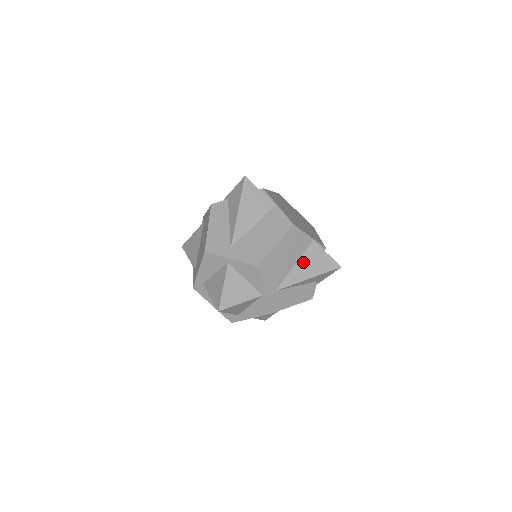
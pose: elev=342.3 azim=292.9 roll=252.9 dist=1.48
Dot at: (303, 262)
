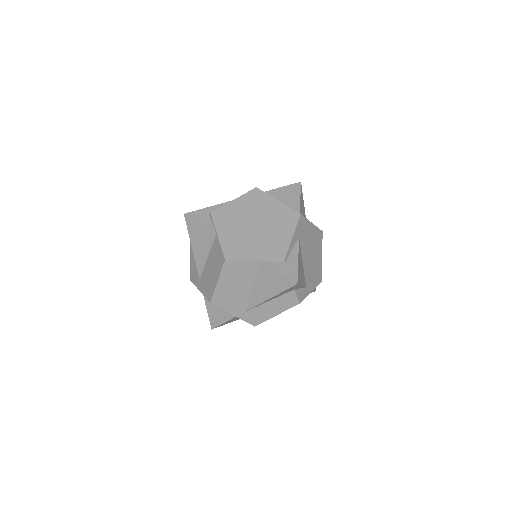
Dot at: (259, 284)
